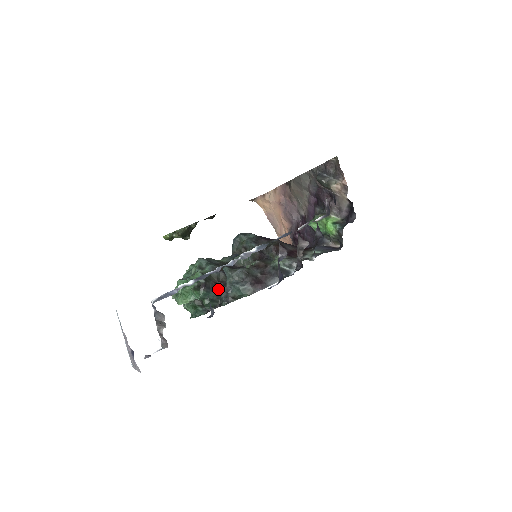
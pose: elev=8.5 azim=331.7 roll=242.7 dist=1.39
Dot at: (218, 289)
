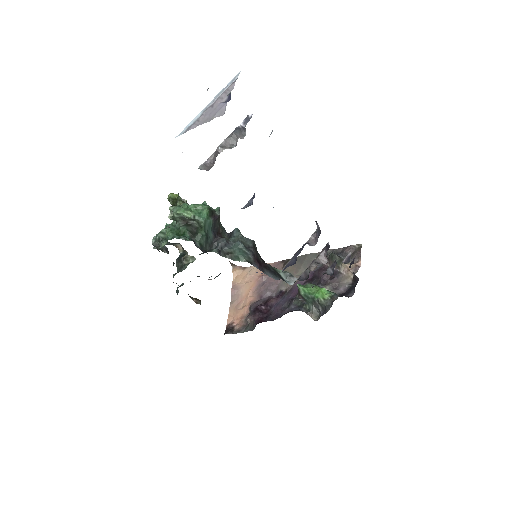
Dot at: (218, 237)
